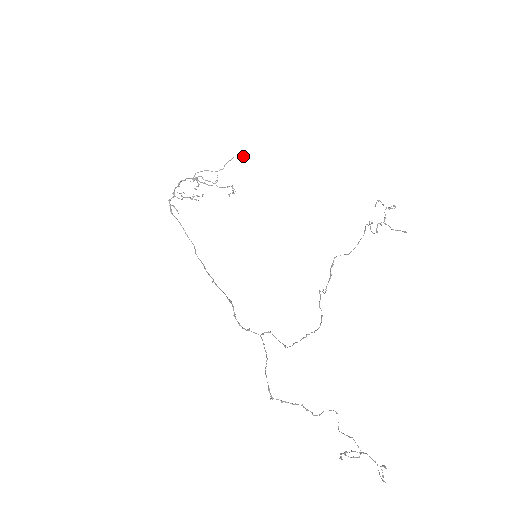
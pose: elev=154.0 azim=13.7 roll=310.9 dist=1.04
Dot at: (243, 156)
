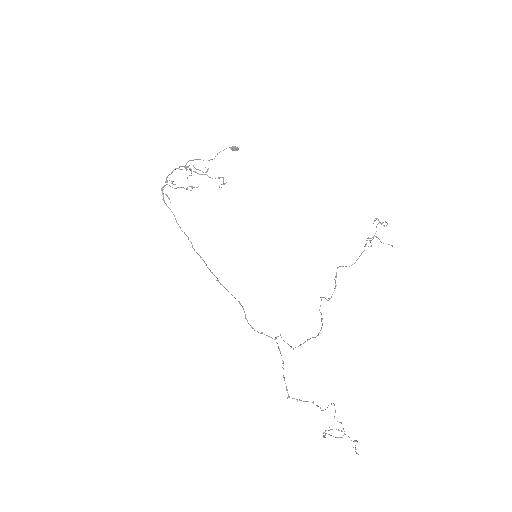
Dot at: (236, 149)
